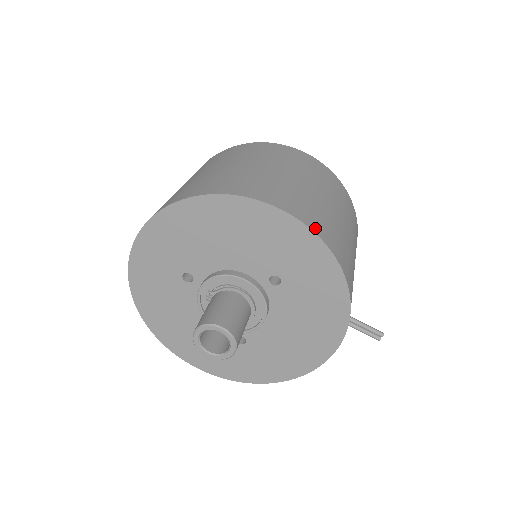
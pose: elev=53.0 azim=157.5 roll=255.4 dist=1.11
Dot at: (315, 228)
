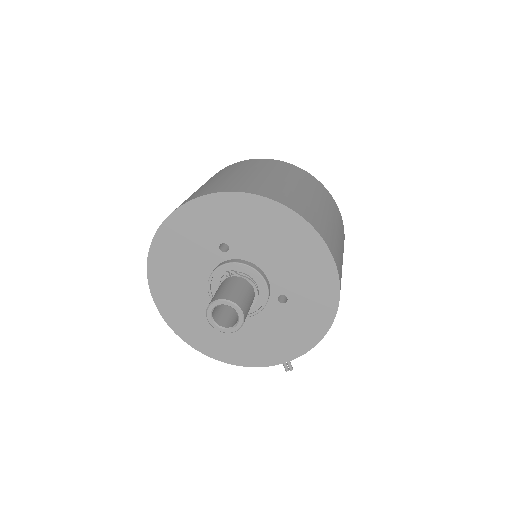
Dot at: occluded
